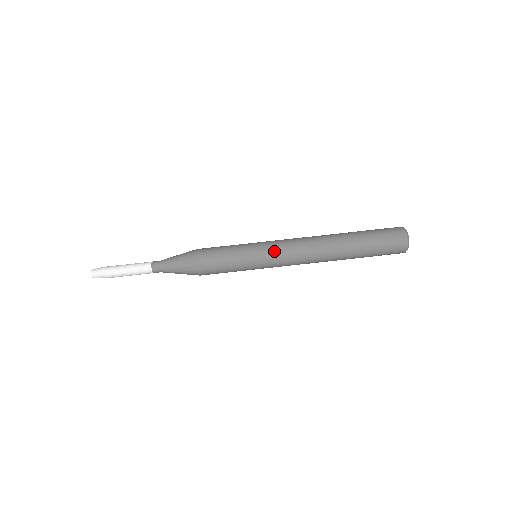
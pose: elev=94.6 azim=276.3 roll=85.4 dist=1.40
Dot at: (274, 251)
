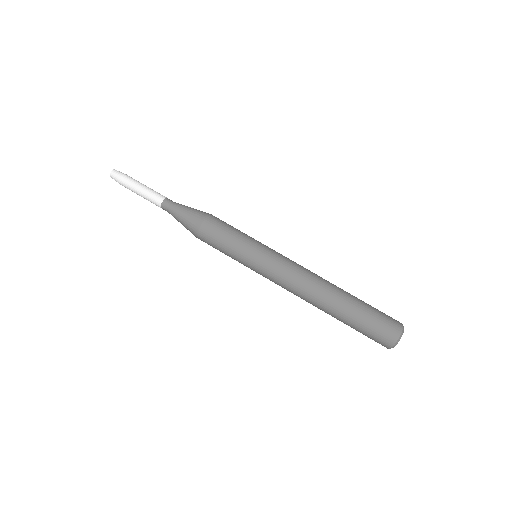
Dot at: (275, 260)
